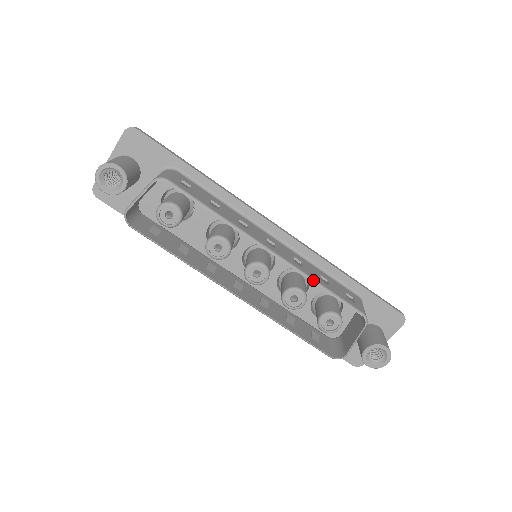
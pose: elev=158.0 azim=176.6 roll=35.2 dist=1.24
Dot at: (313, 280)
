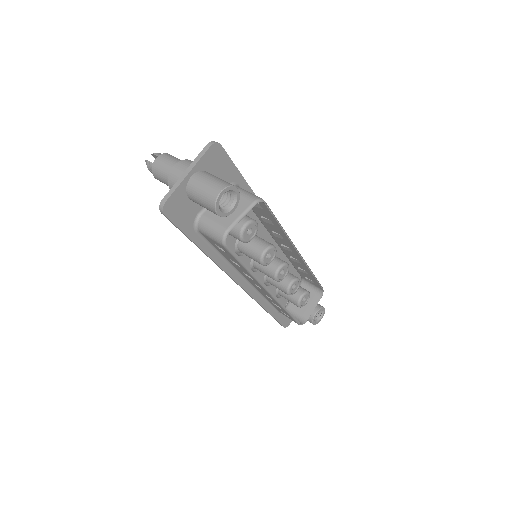
Dot at: (311, 271)
